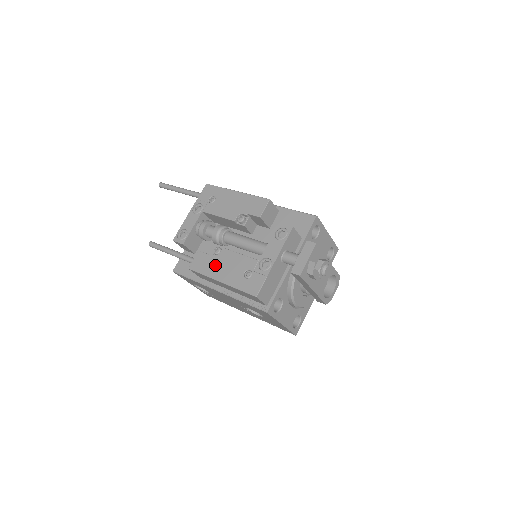
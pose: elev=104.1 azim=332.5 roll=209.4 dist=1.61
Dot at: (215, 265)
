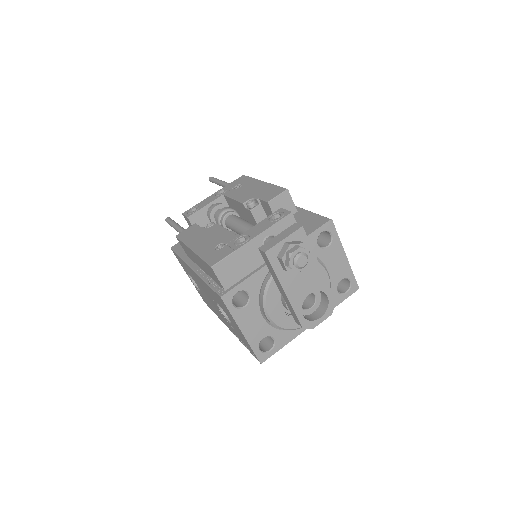
Dot at: (198, 235)
